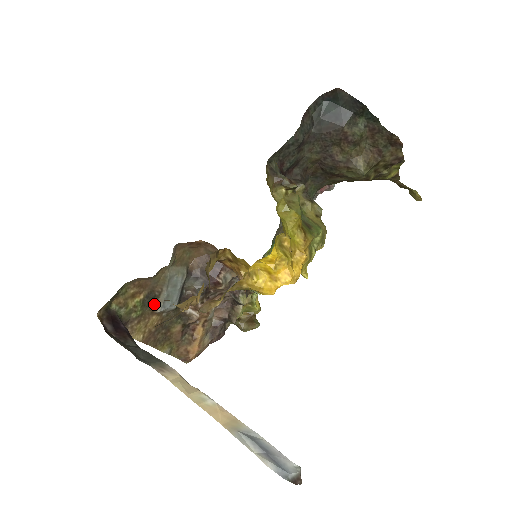
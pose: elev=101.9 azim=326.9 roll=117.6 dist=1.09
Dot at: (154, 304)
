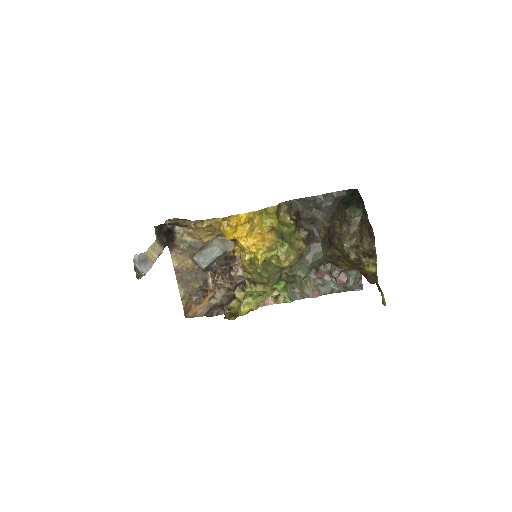
Dot at: (195, 252)
